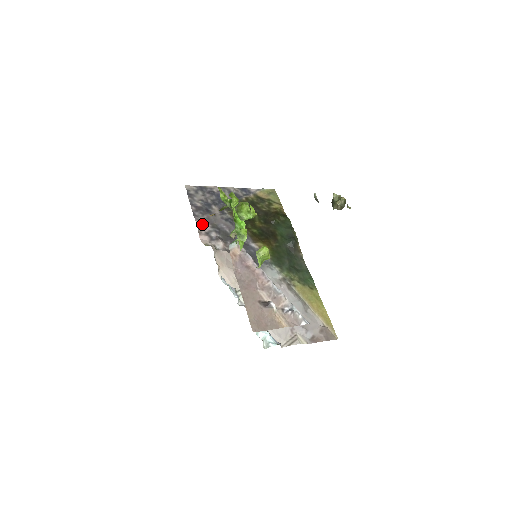
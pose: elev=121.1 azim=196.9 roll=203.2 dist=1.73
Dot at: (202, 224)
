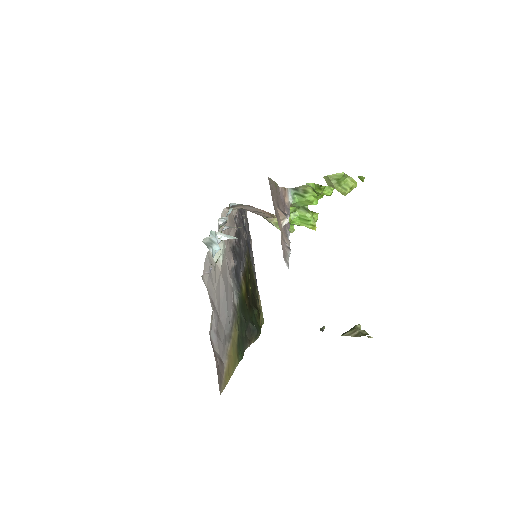
Dot at: occluded
